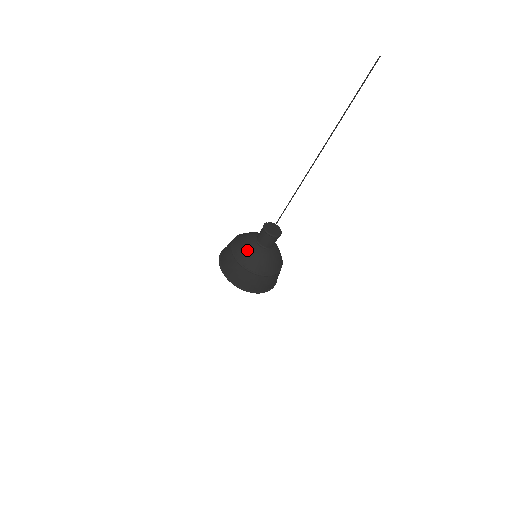
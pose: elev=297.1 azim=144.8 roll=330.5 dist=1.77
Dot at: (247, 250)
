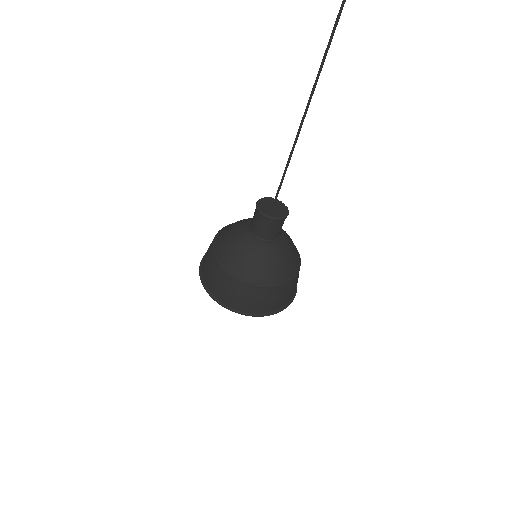
Dot at: (233, 226)
